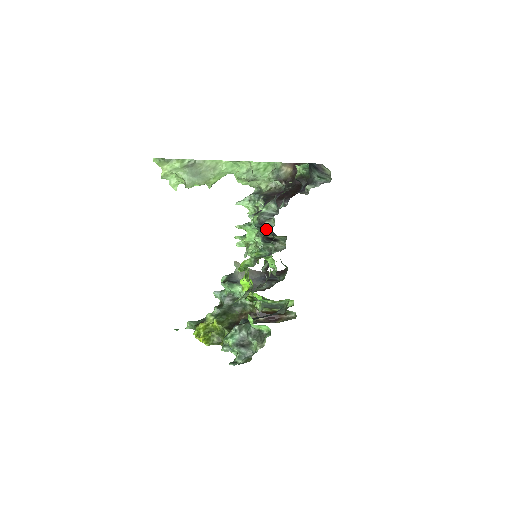
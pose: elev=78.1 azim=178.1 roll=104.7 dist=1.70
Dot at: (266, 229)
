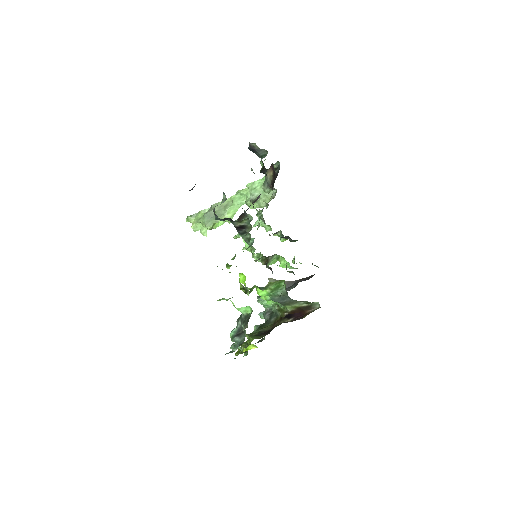
Dot at: (228, 219)
